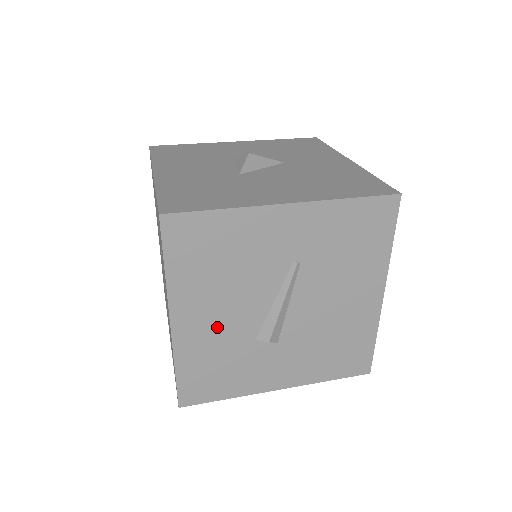
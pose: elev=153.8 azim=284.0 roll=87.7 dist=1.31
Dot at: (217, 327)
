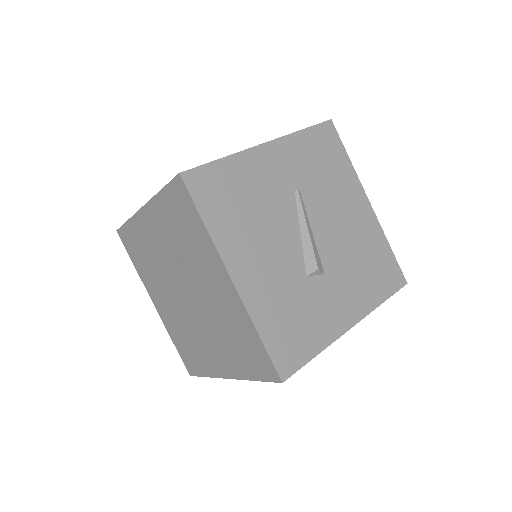
Dot at: (271, 272)
